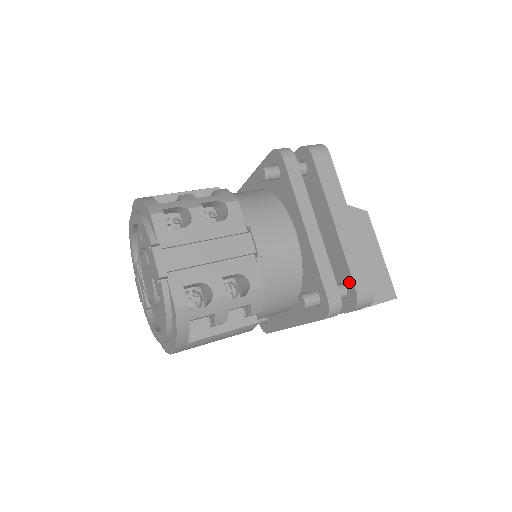
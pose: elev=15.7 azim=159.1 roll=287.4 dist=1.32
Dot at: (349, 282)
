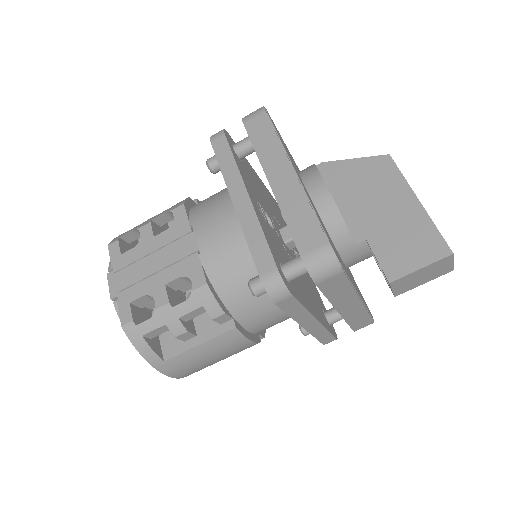
Dot at: occluded
